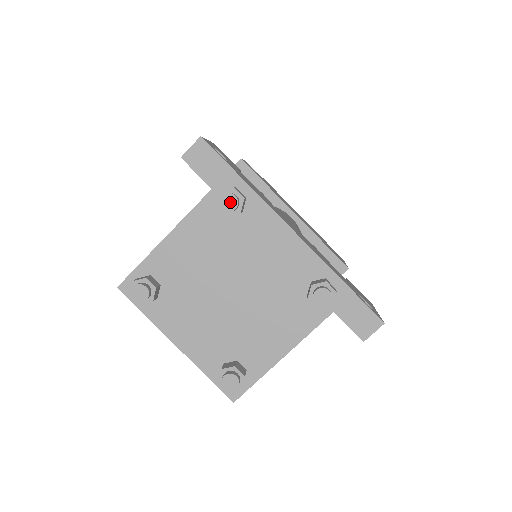
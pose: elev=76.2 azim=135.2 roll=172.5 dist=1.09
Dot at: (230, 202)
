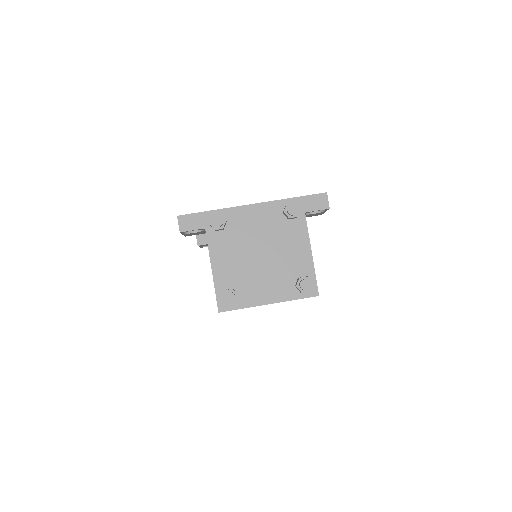
Dot at: (218, 221)
